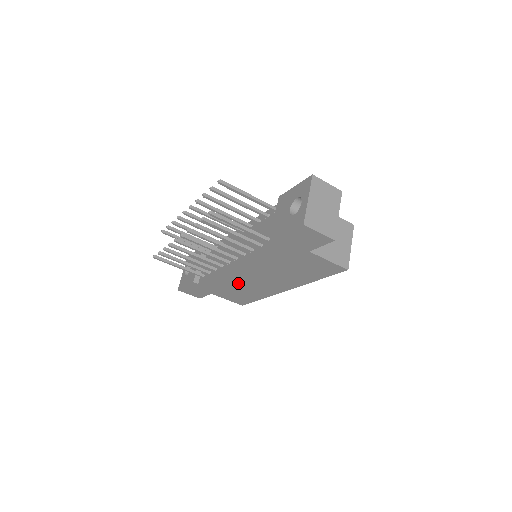
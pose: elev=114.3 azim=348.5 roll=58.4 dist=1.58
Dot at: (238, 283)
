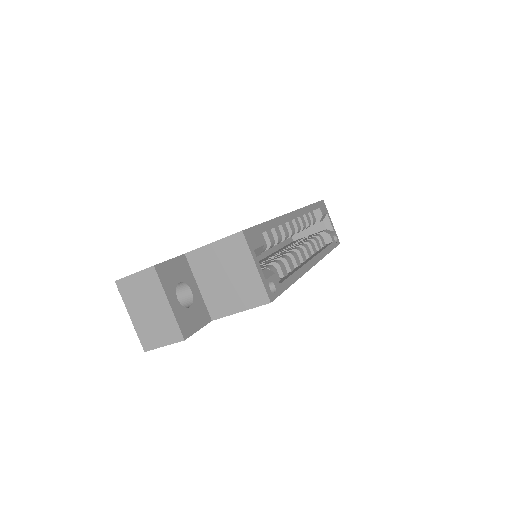
Dot at: occluded
